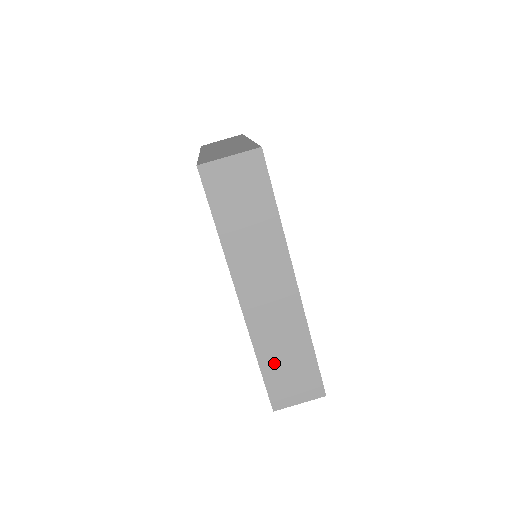
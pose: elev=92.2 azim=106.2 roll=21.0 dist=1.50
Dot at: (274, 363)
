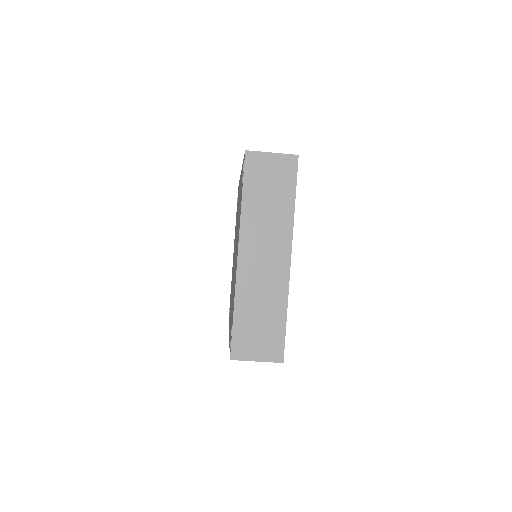
Dot at: occluded
